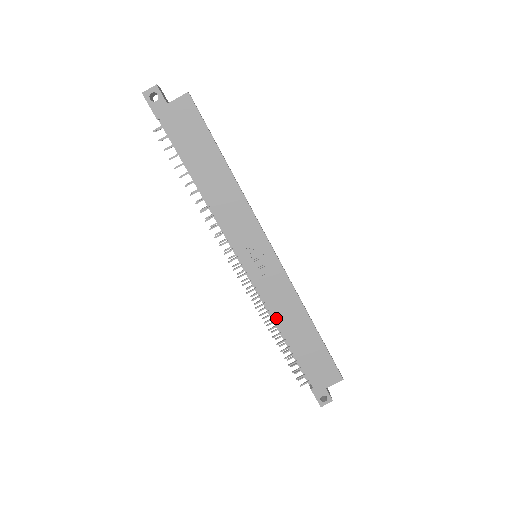
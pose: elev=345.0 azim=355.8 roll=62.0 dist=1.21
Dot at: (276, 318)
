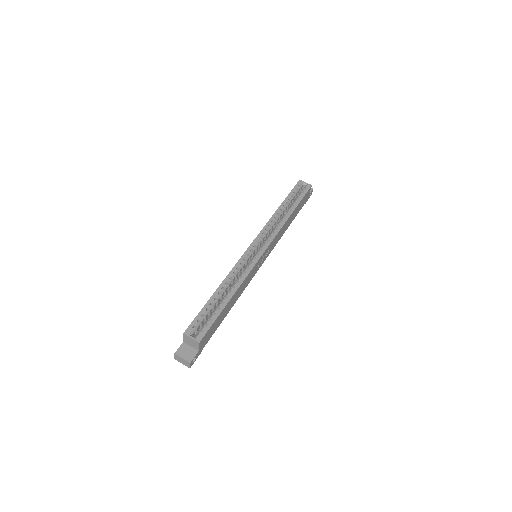
Dot at: (281, 236)
